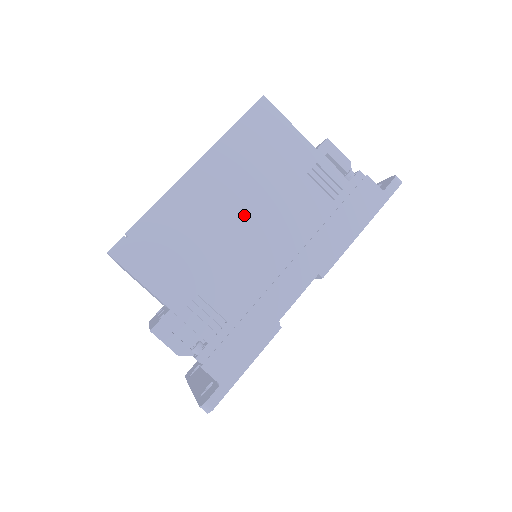
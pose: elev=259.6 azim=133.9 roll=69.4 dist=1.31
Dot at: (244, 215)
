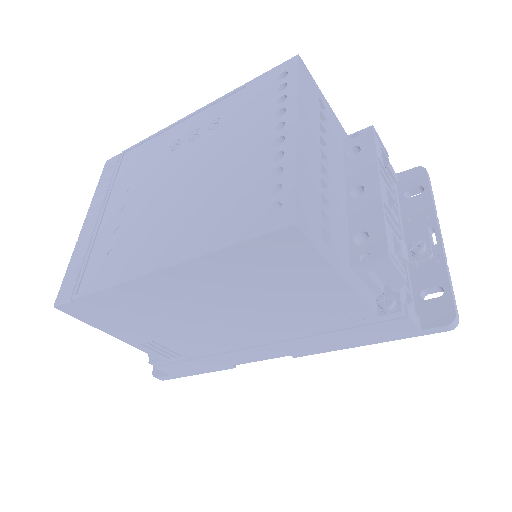
Dot at: (218, 313)
